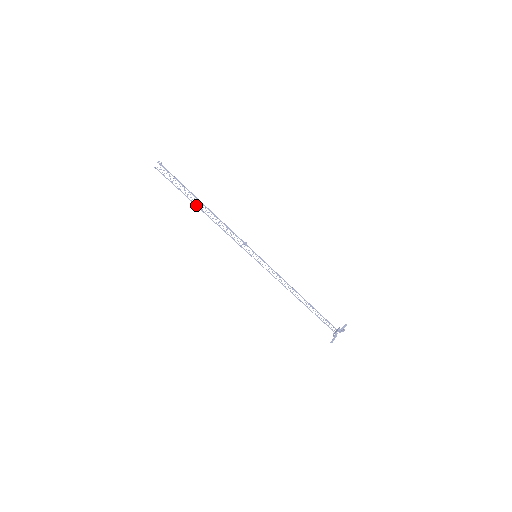
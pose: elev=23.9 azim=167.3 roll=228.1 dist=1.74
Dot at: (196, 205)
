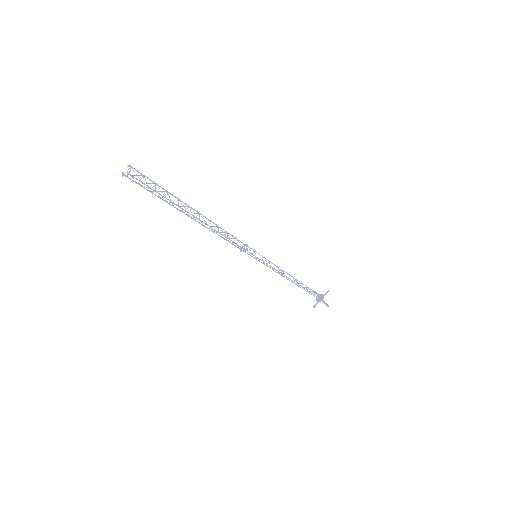
Dot at: (187, 215)
